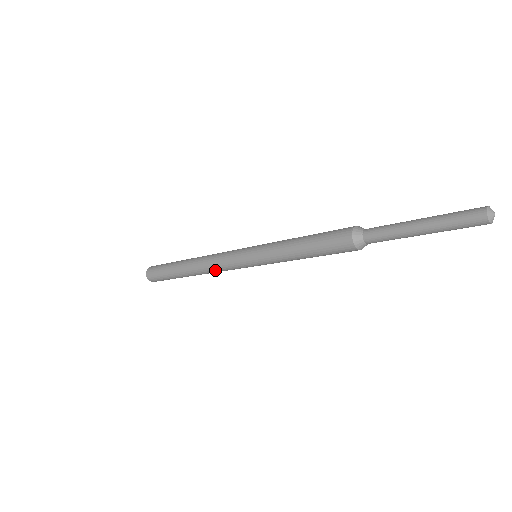
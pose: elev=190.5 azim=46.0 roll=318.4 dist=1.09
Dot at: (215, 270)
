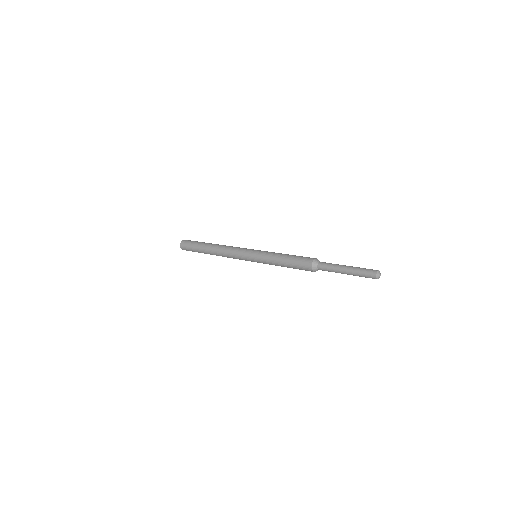
Dot at: occluded
